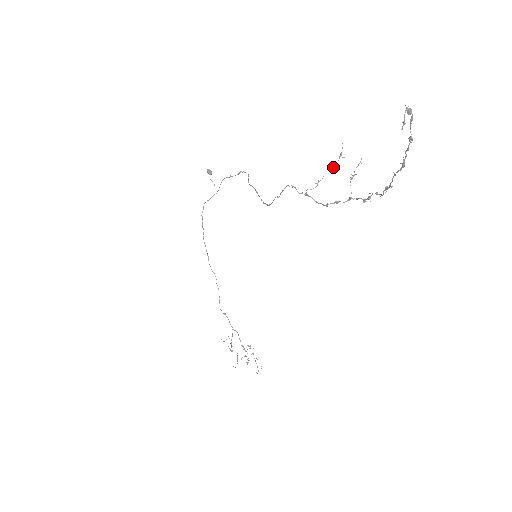
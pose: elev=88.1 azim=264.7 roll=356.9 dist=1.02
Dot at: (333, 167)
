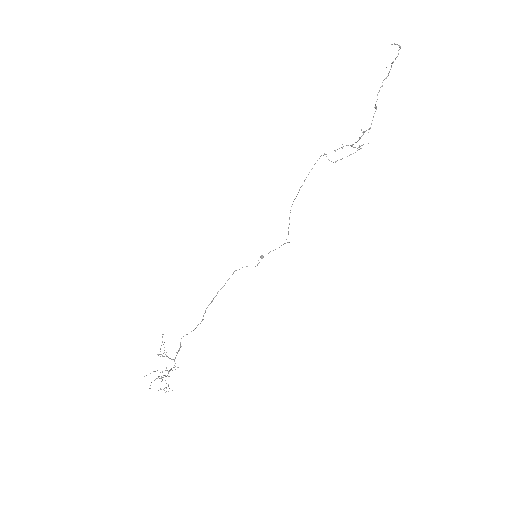
Dot at: (351, 154)
